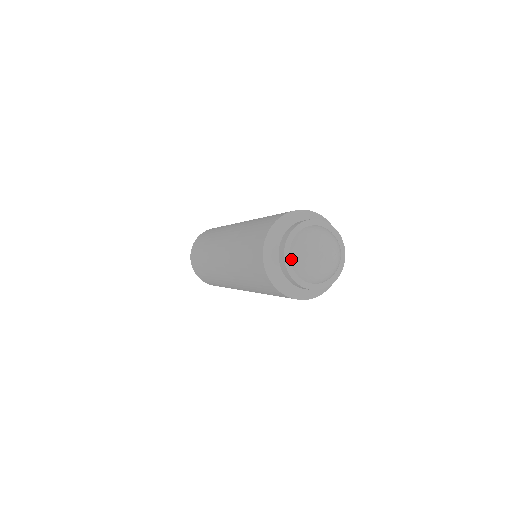
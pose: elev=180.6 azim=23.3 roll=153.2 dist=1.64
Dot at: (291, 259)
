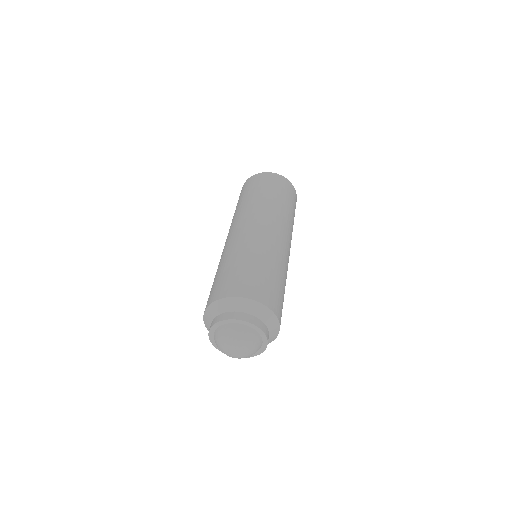
Dot at: occluded
